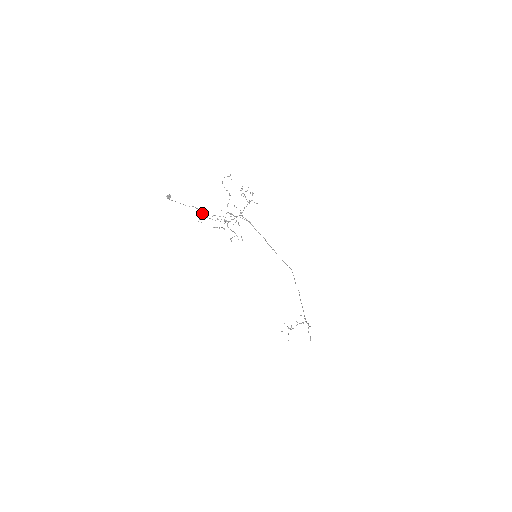
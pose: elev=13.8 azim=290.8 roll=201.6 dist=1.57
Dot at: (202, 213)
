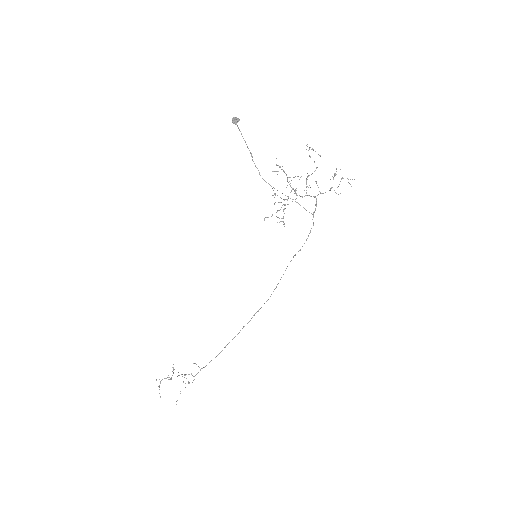
Dot at: occluded
